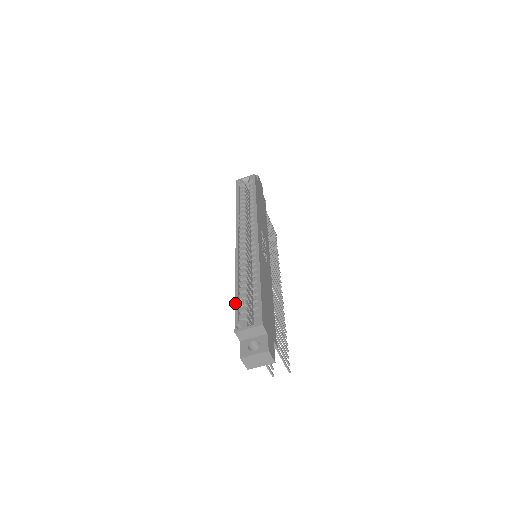
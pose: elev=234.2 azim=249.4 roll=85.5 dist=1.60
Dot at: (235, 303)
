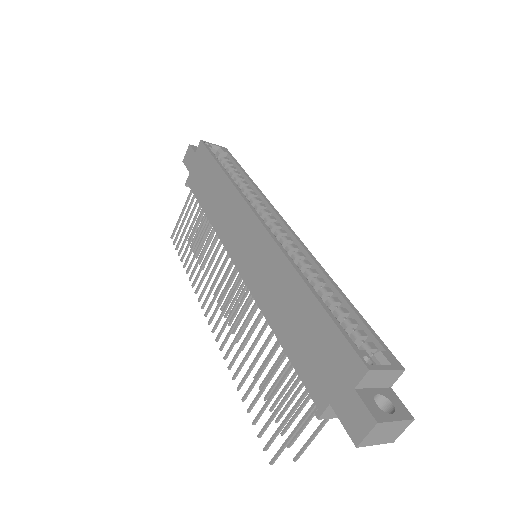
Dot at: (331, 316)
